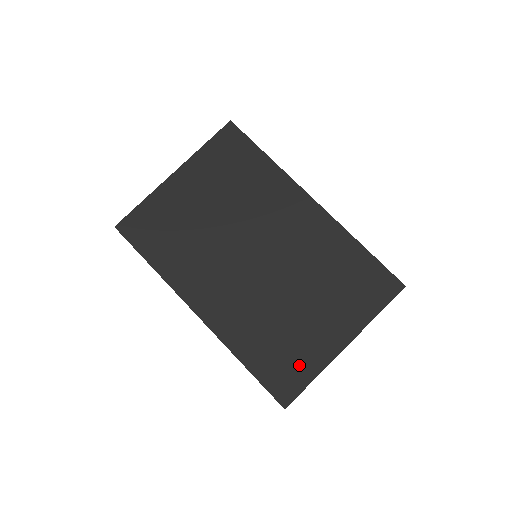
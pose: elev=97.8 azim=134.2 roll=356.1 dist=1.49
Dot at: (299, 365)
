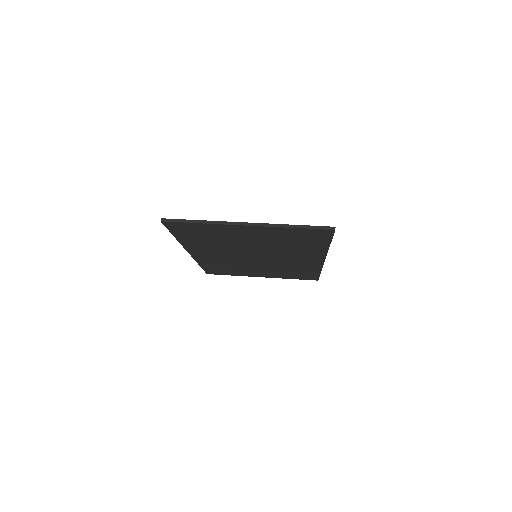
Dot at: occluded
